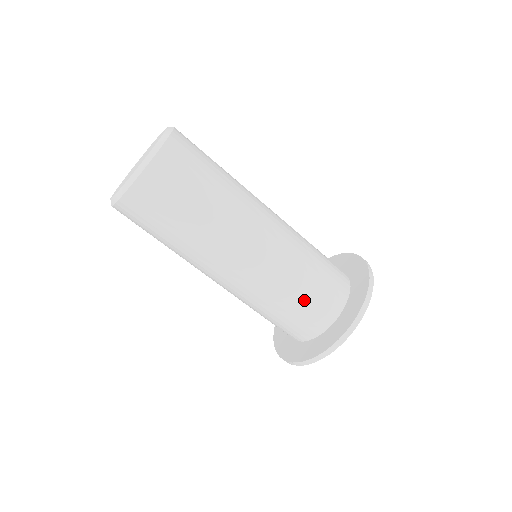
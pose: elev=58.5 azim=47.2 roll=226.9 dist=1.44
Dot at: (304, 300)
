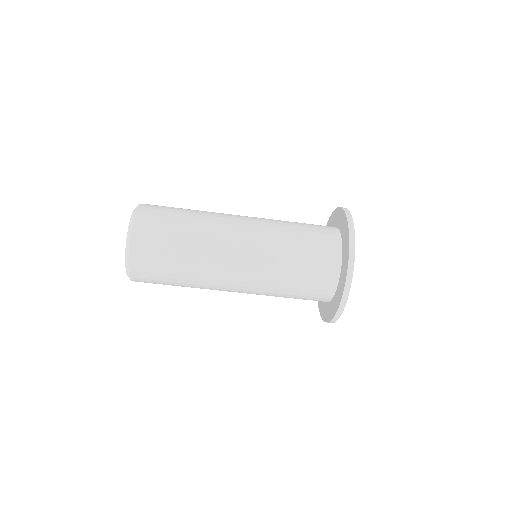
Dot at: (305, 241)
